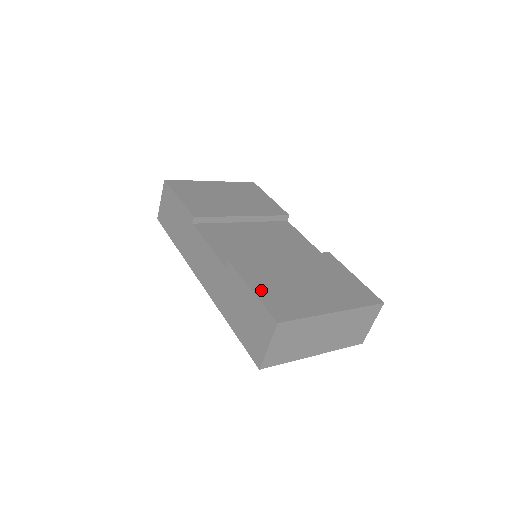
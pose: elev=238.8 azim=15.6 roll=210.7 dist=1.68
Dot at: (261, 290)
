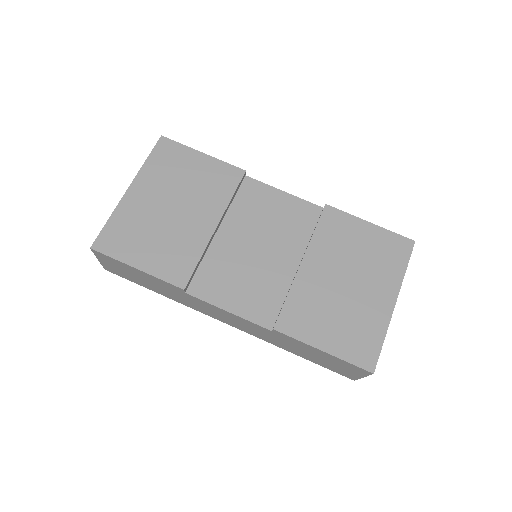
Dot at: (330, 343)
